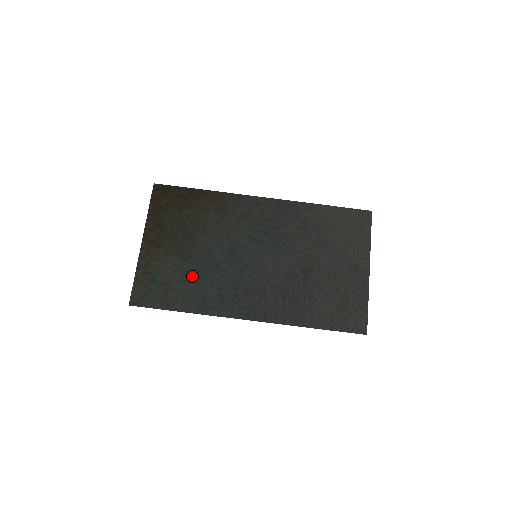
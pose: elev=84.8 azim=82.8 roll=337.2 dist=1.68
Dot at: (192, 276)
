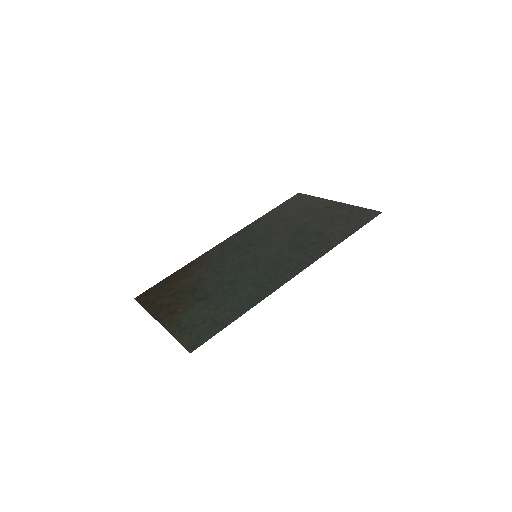
Dot at: (223, 299)
